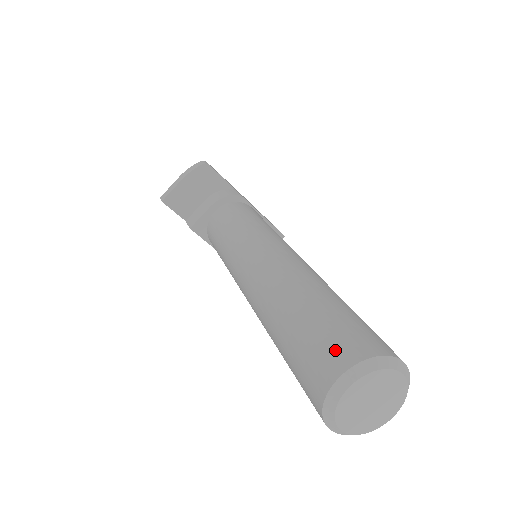
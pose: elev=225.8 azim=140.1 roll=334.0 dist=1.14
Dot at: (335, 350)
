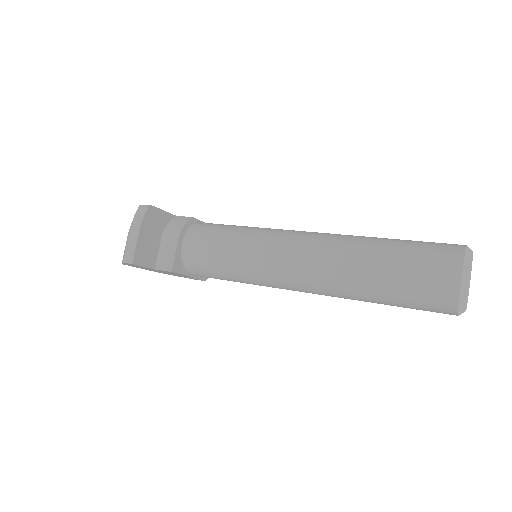
Dot at: (440, 265)
